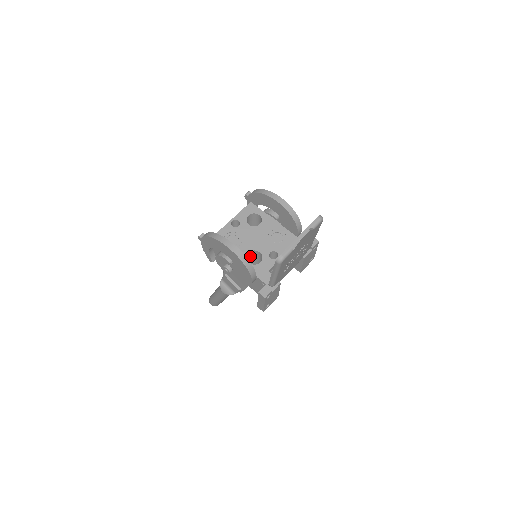
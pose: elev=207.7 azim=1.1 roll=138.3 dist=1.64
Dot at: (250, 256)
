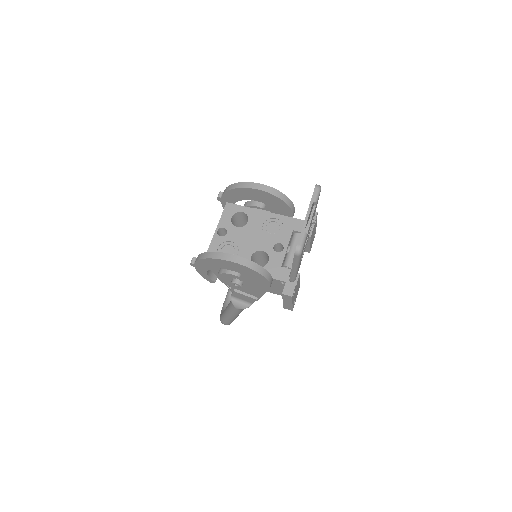
Dot at: (253, 259)
